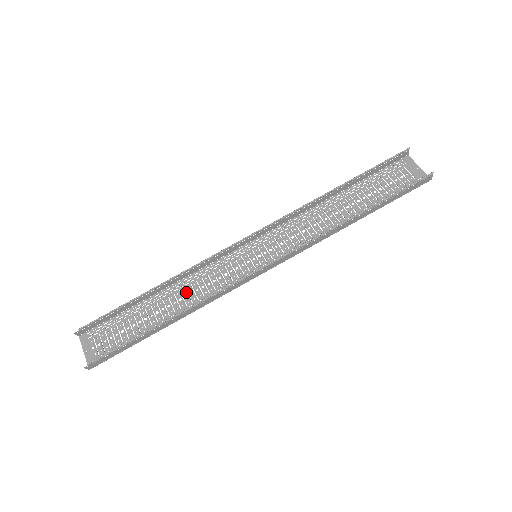
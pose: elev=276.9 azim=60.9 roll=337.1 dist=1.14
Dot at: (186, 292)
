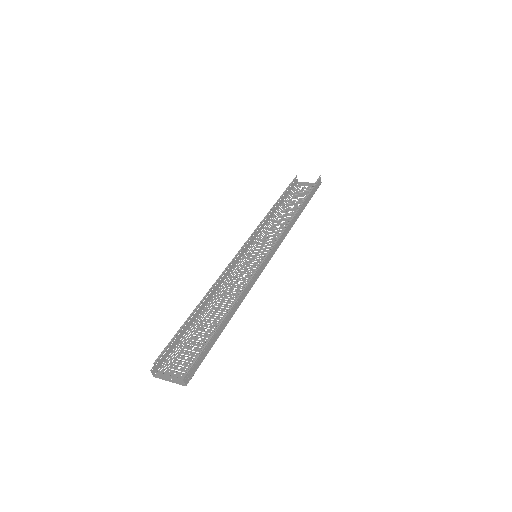
Dot at: (224, 300)
